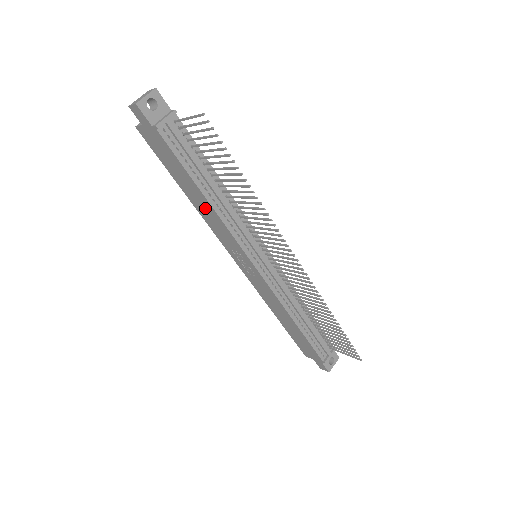
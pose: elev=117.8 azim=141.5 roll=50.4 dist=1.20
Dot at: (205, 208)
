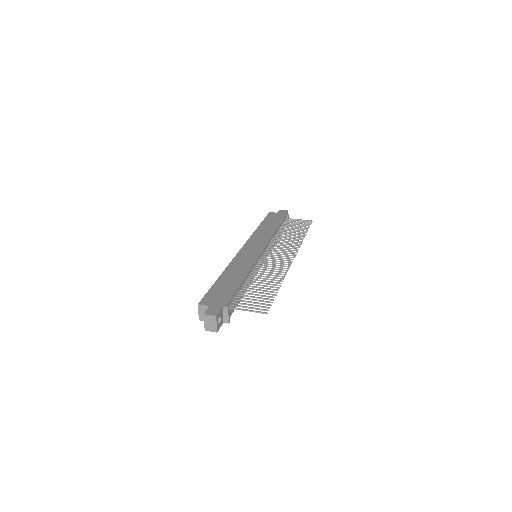
Dot at: occluded
